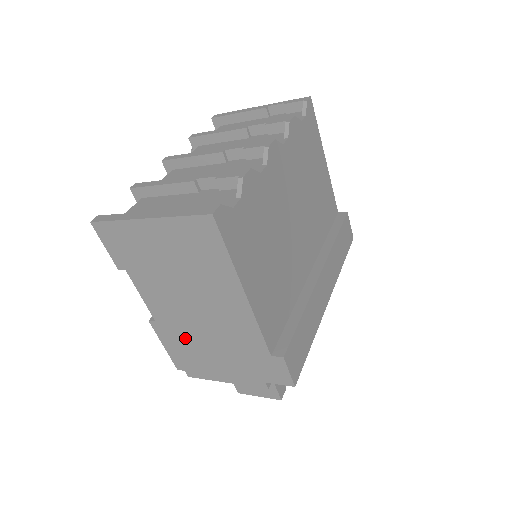
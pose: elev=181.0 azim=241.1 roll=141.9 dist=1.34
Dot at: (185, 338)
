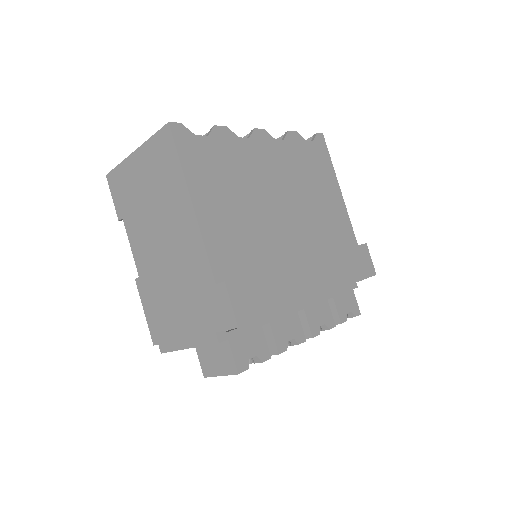
Dot at: (157, 291)
